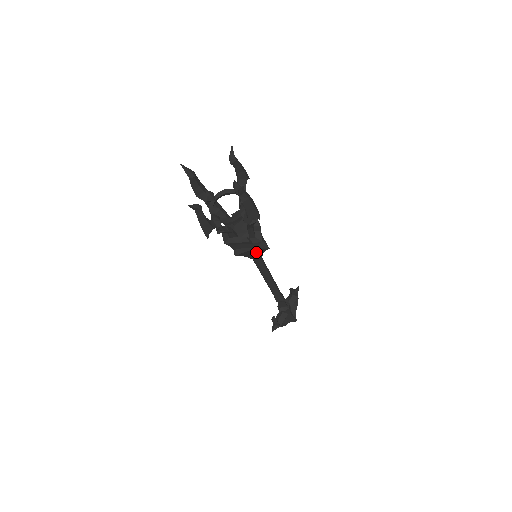
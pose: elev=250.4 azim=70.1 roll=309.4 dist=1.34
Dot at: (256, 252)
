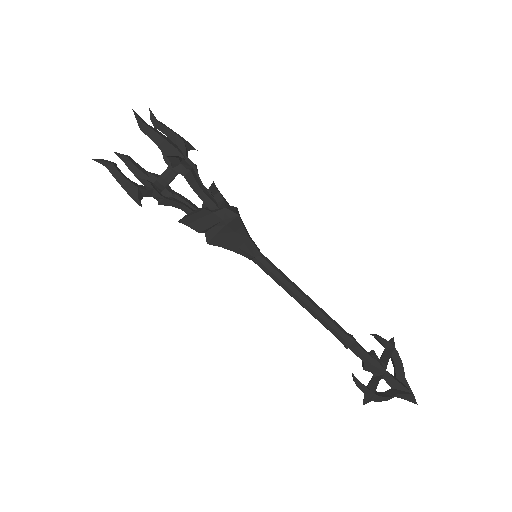
Dot at: (237, 236)
